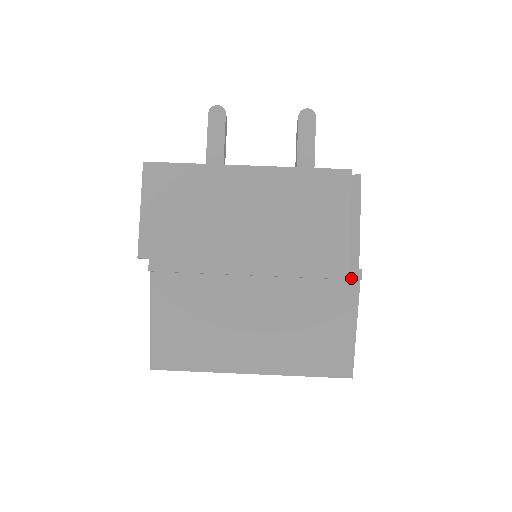
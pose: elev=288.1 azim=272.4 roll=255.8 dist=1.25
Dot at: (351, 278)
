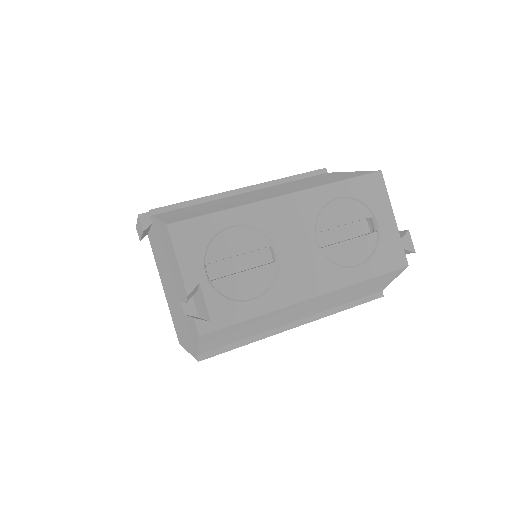
Dot at: (318, 170)
